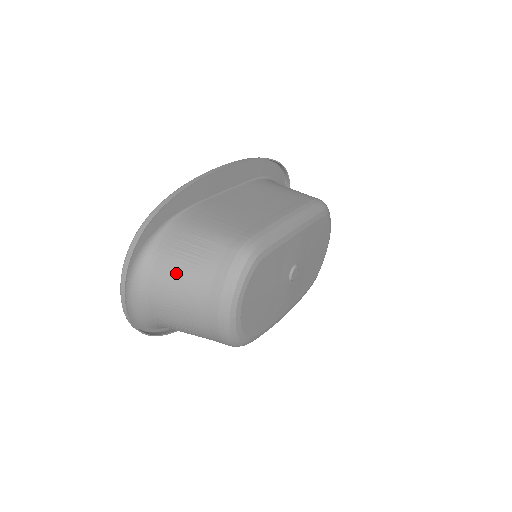
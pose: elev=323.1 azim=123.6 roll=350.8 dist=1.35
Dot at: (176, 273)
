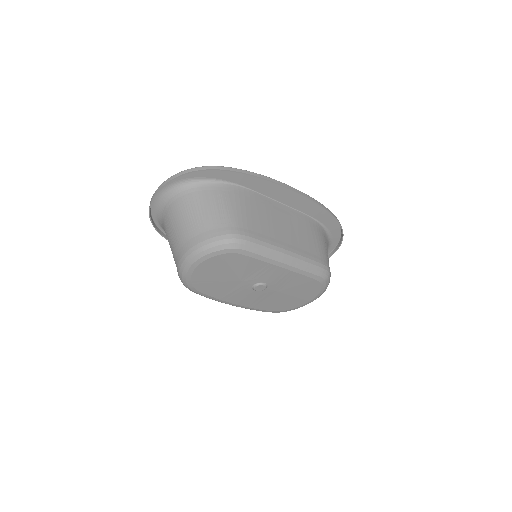
Dot at: (192, 209)
